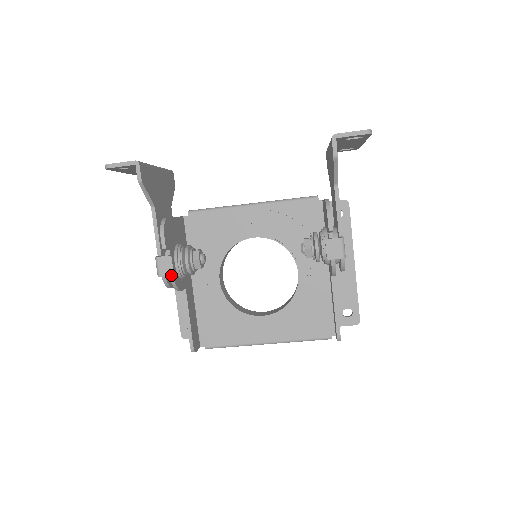
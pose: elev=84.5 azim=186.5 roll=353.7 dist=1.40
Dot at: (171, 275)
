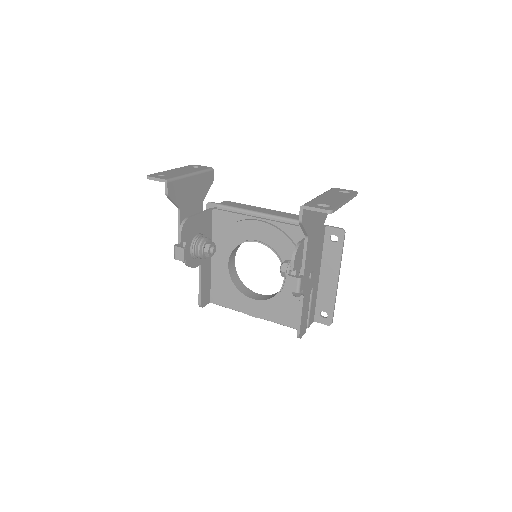
Dot at: (182, 261)
